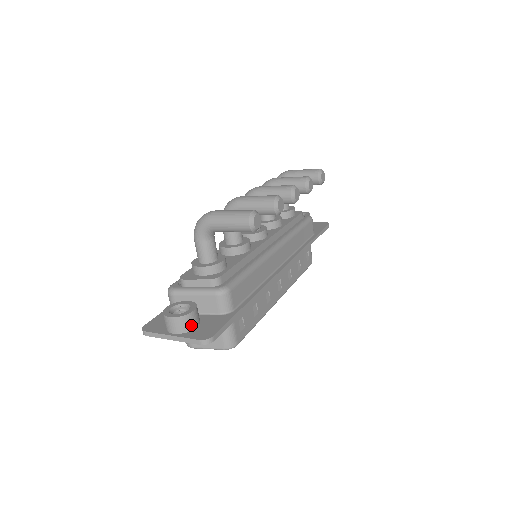
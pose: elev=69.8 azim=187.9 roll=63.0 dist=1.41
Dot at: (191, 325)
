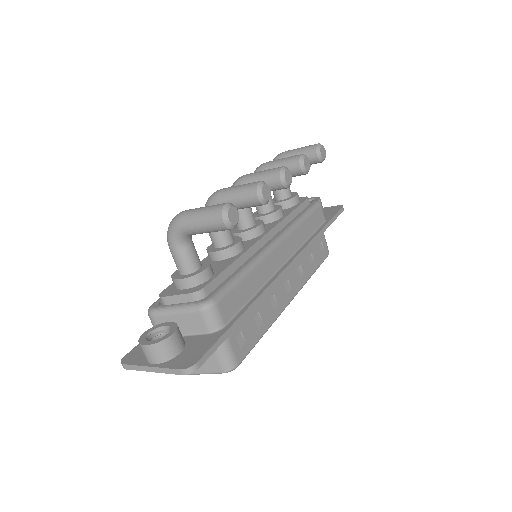
Dot at: (172, 351)
